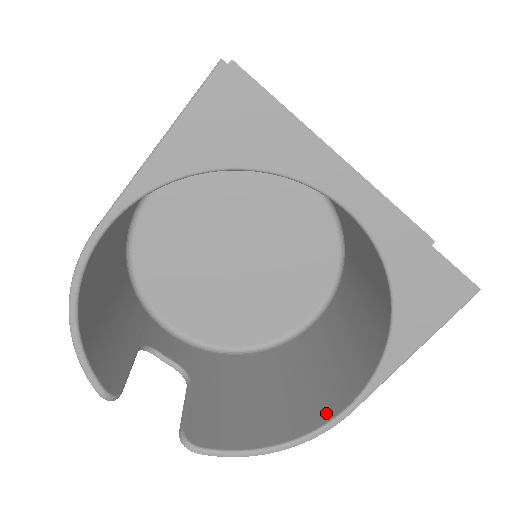
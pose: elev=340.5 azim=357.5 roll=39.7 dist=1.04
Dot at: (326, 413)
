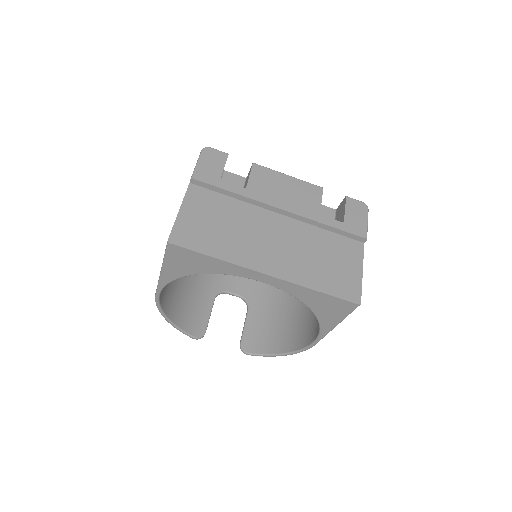
Dot at: (306, 341)
